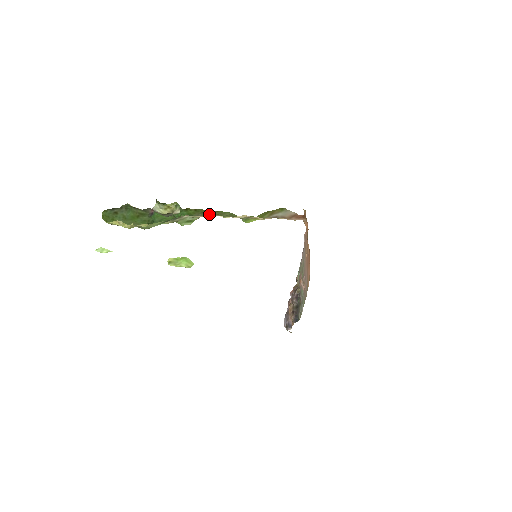
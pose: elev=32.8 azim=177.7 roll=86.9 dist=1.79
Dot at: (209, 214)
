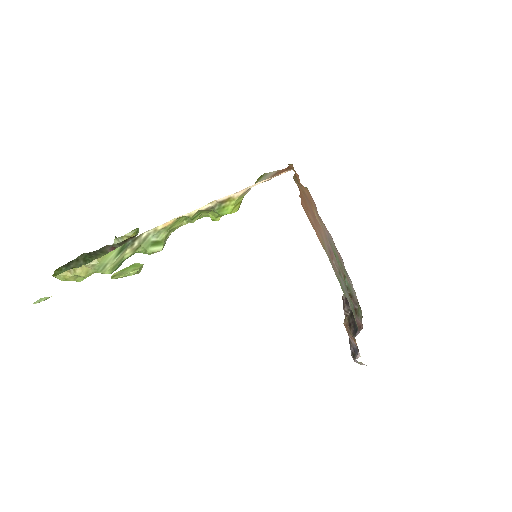
Dot at: (178, 226)
